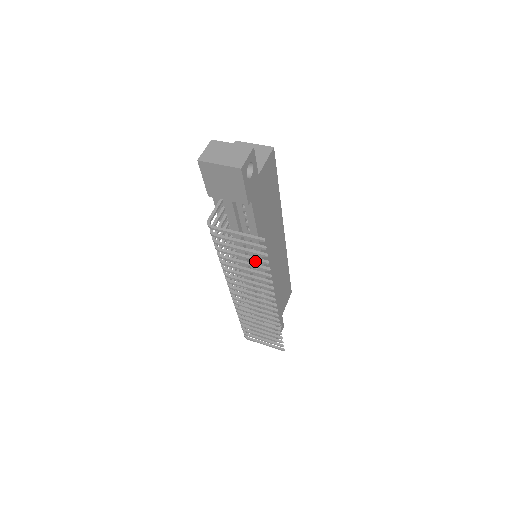
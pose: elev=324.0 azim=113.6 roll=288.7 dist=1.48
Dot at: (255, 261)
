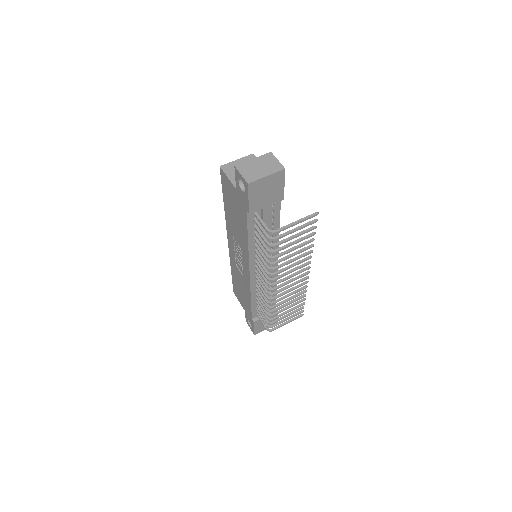
Dot at: occluded
